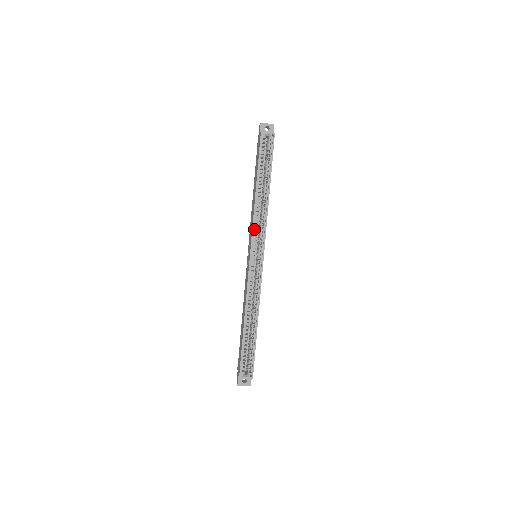
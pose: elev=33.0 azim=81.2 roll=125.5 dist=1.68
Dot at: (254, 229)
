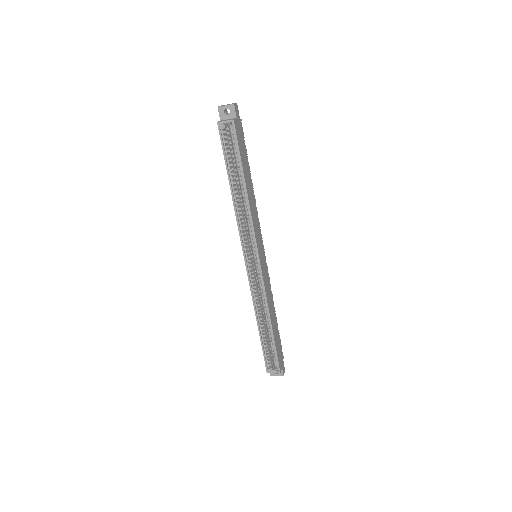
Dot at: (242, 233)
